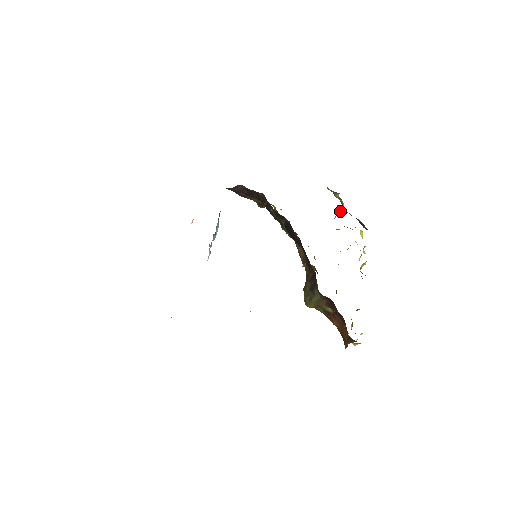
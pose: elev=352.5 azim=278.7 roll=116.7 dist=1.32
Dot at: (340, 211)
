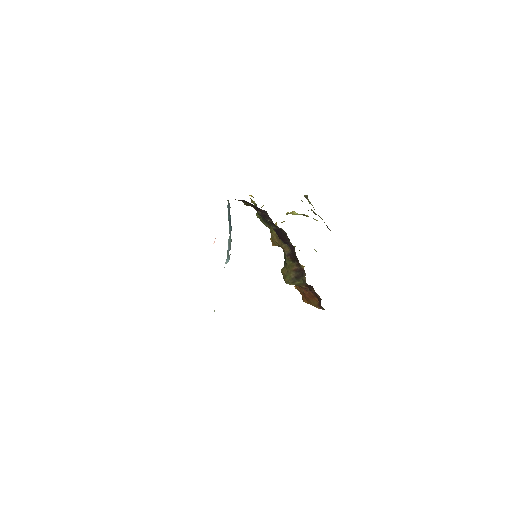
Dot at: occluded
